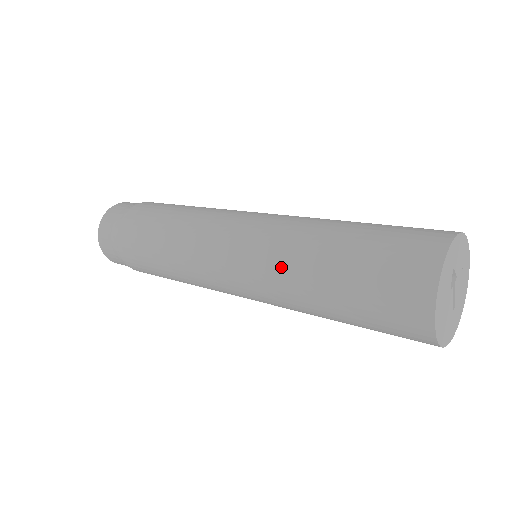
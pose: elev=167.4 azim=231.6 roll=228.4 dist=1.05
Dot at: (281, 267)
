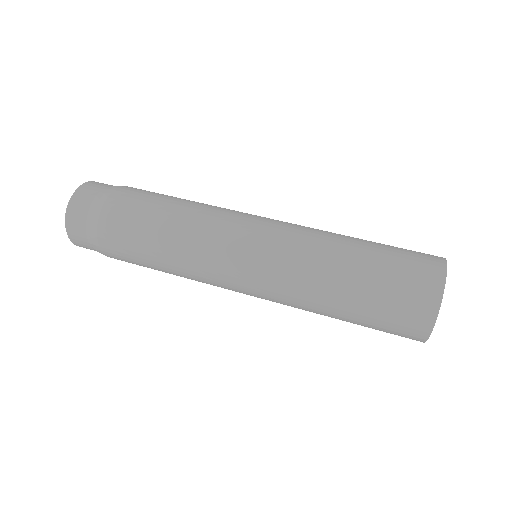
Dot at: (301, 287)
